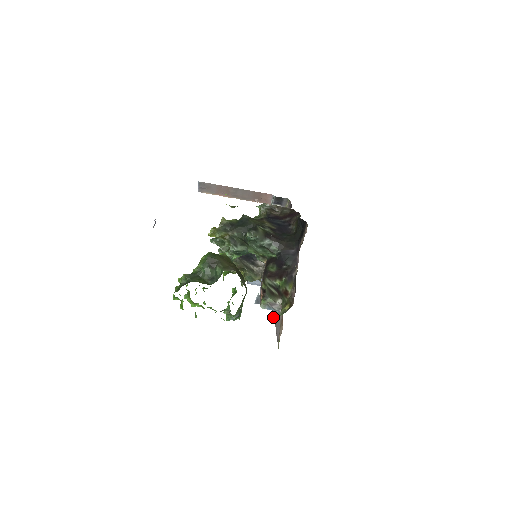
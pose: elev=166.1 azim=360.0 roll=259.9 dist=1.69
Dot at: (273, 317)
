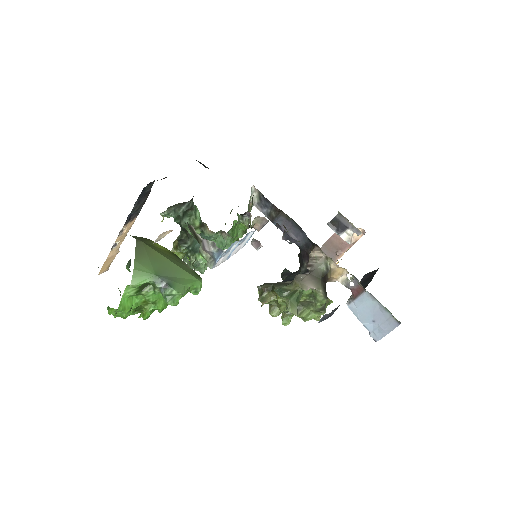
Dot at: occluded
